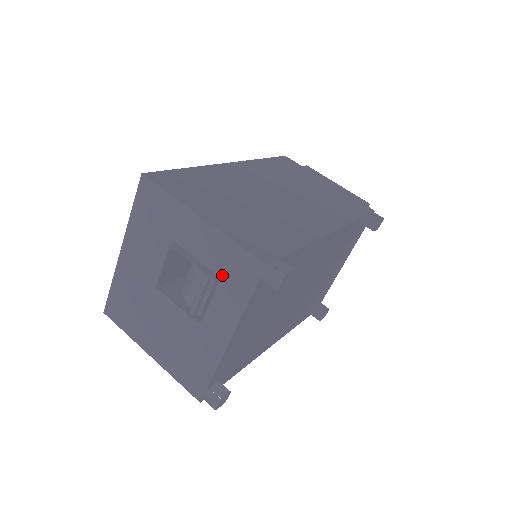
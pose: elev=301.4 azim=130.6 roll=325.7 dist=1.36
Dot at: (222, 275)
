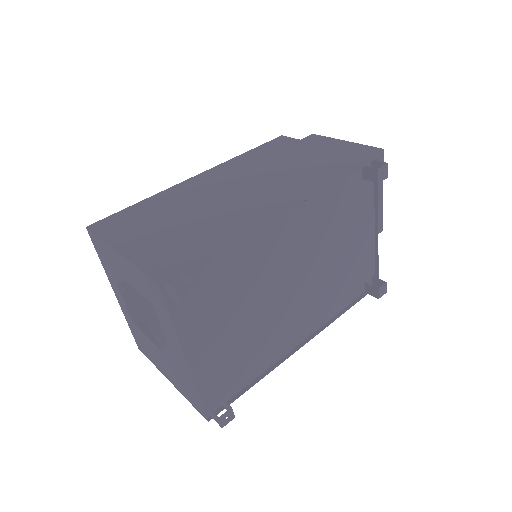
Dot at: (151, 301)
